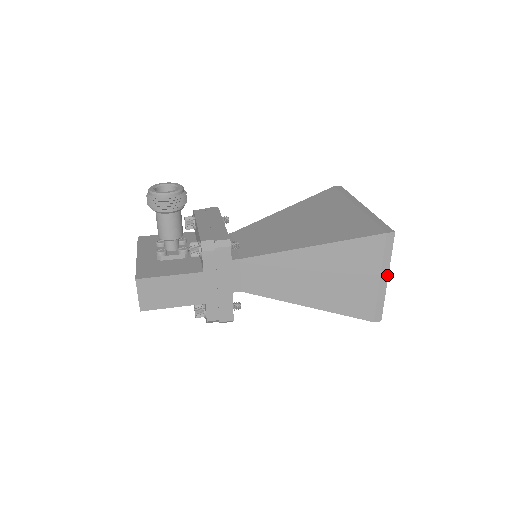
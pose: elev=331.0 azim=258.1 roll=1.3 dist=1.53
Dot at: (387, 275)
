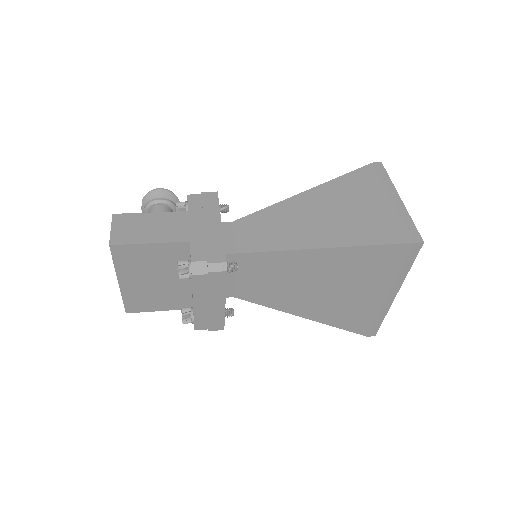
Dot at: (397, 195)
